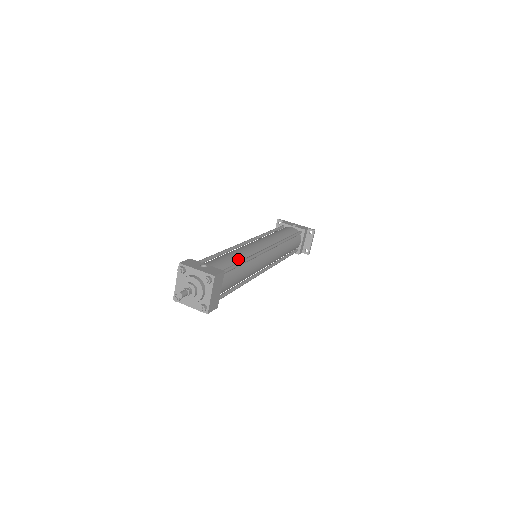
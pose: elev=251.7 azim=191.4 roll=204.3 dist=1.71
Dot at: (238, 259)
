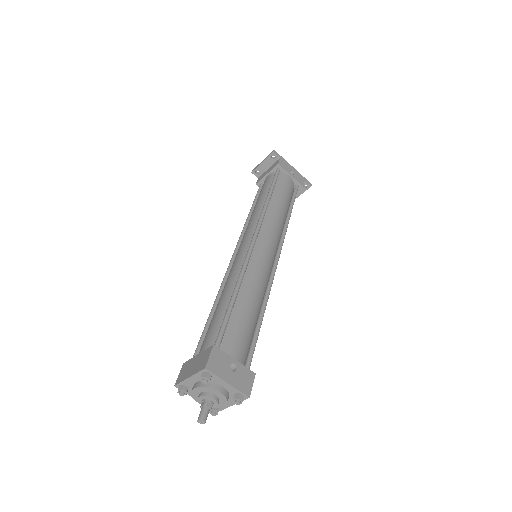
Dot at: (256, 312)
